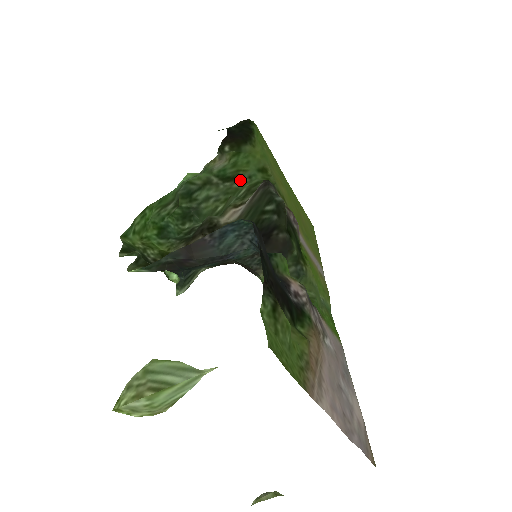
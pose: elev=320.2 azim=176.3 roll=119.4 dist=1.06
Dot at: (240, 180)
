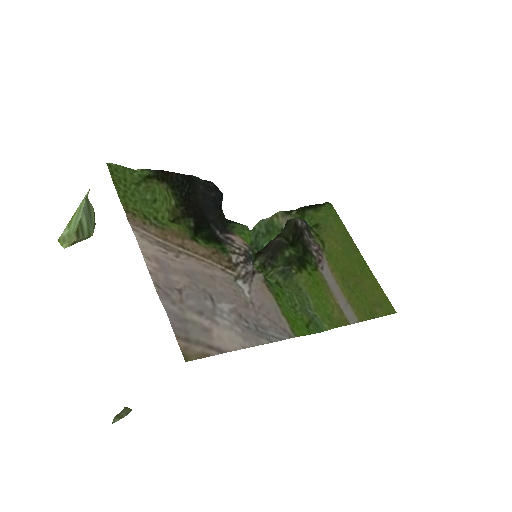
Dot at: occluded
